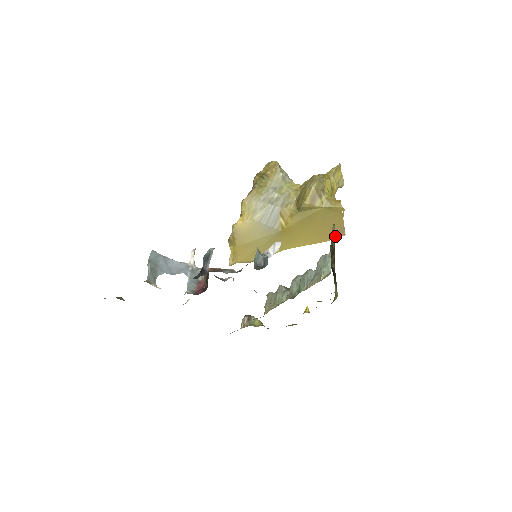
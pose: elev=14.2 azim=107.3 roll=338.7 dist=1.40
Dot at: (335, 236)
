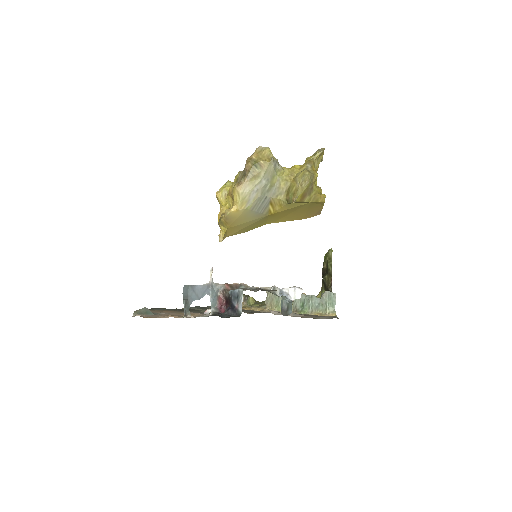
Dot at: (312, 216)
